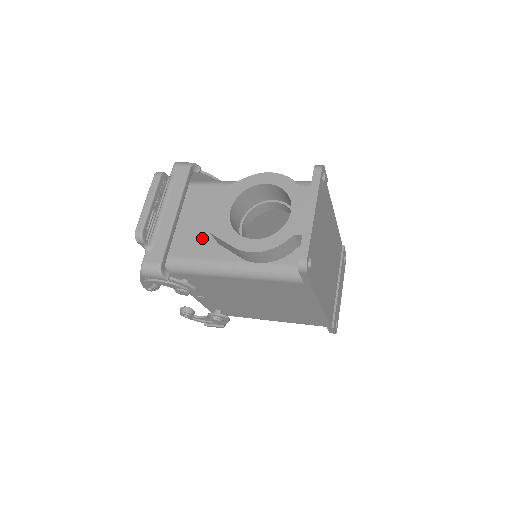
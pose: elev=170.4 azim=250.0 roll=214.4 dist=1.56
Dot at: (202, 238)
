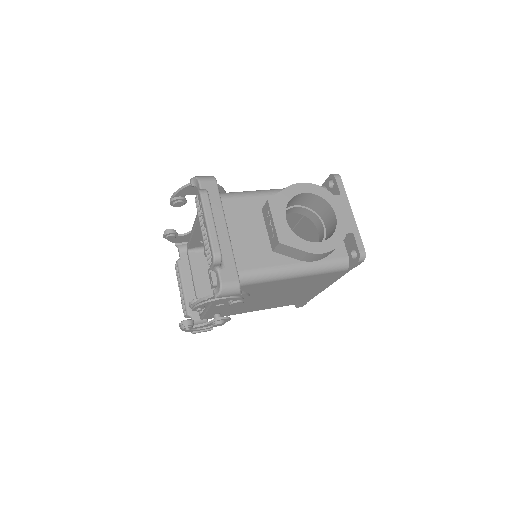
Dot at: (255, 249)
